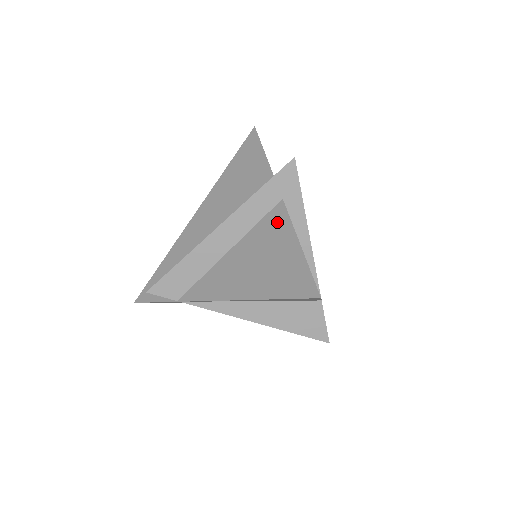
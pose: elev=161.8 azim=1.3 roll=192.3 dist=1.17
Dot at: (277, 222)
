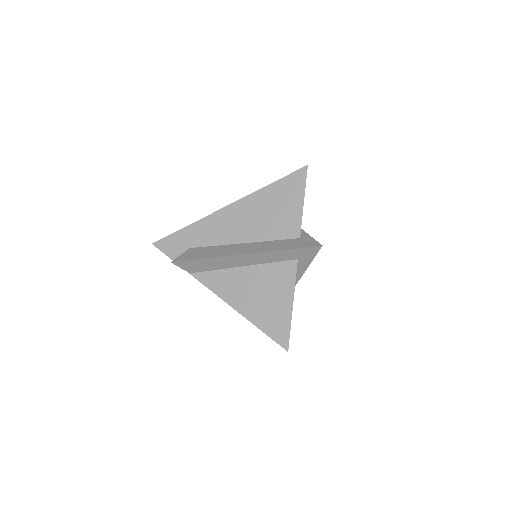
Dot at: (286, 275)
